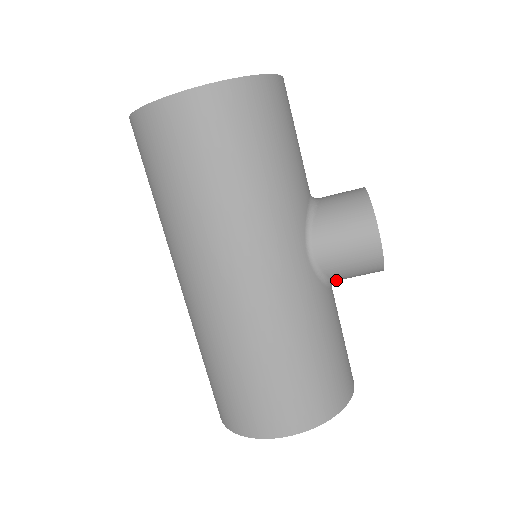
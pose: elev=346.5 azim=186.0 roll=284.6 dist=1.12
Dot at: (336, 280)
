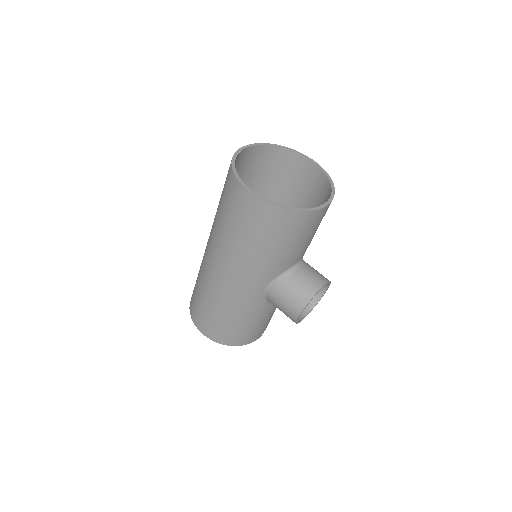
Dot at: occluded
